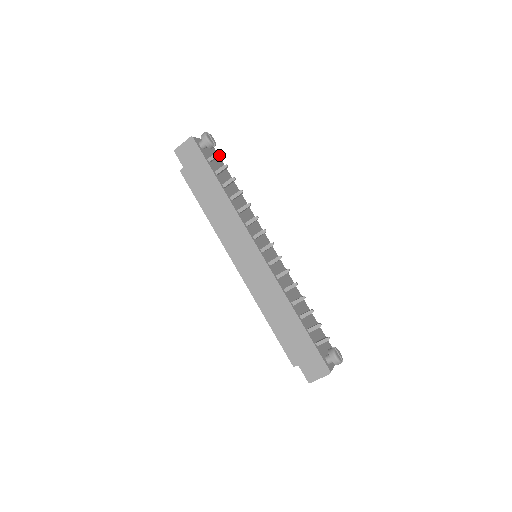
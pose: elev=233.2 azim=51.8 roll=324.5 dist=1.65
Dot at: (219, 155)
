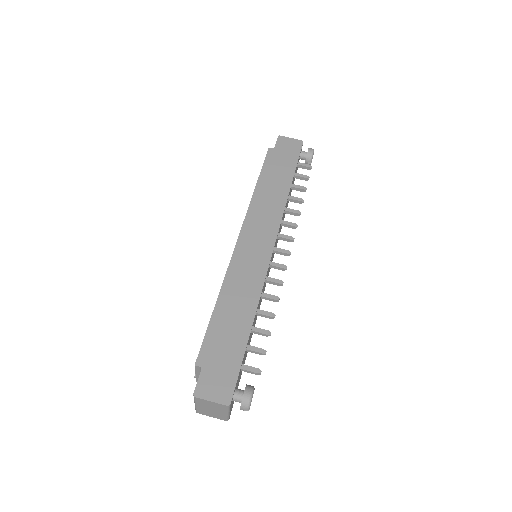
Dot at: (309, 169)
